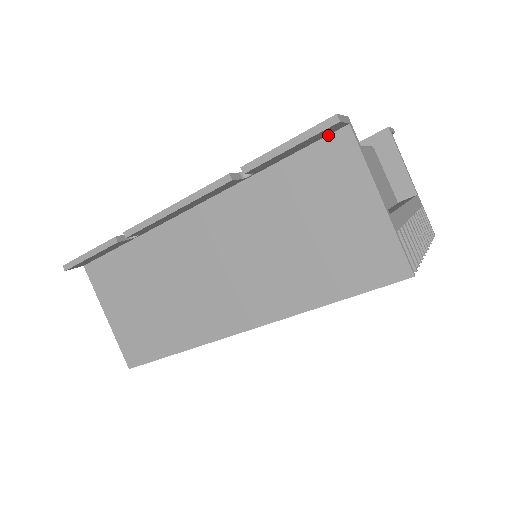
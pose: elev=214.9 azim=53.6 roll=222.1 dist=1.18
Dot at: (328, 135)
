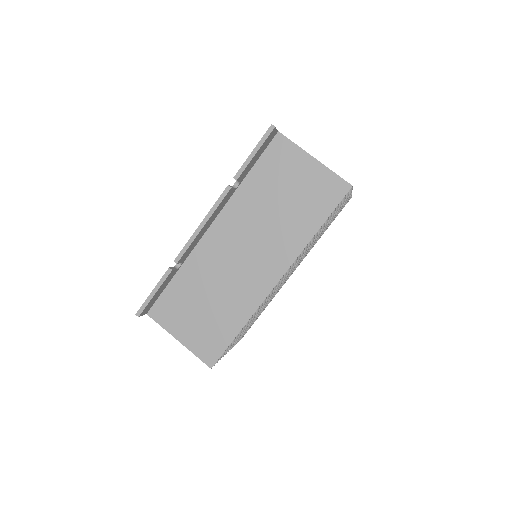
Dot at: (270, 142)
